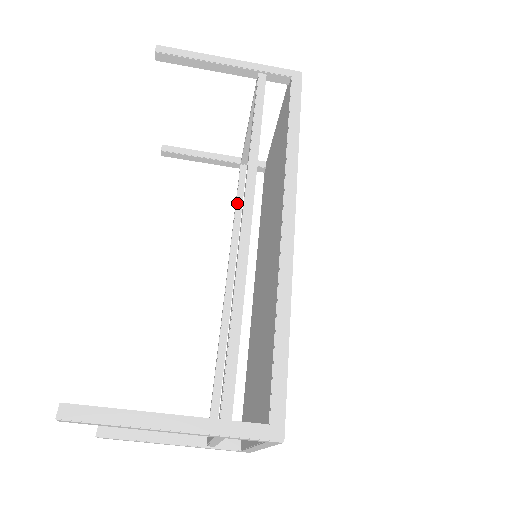
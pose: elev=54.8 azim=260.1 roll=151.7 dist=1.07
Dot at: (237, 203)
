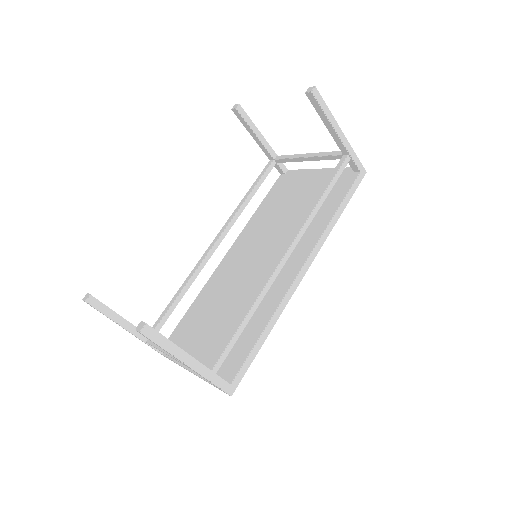
Dot at: (254, 188)
